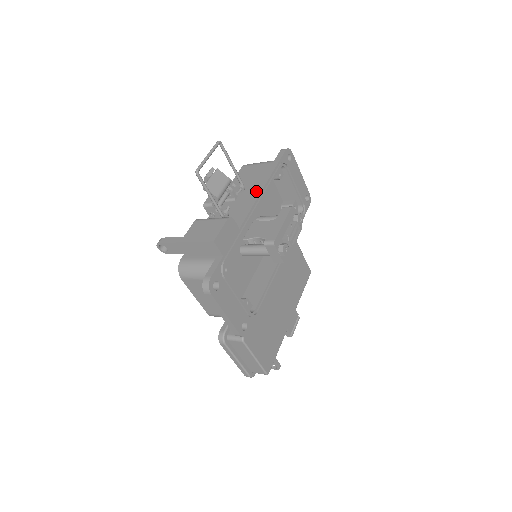
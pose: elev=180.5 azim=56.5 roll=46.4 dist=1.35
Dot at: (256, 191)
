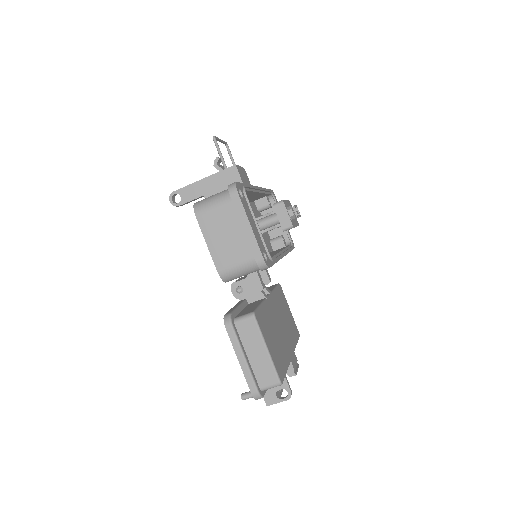
Dot at: occluded
